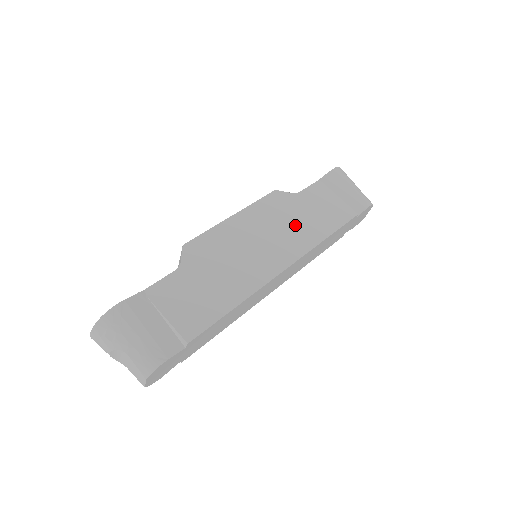
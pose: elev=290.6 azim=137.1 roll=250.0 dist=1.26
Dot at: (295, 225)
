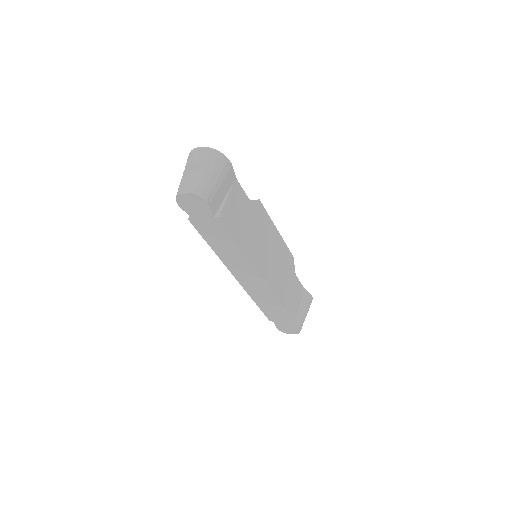
Dot at: (282, 277)
